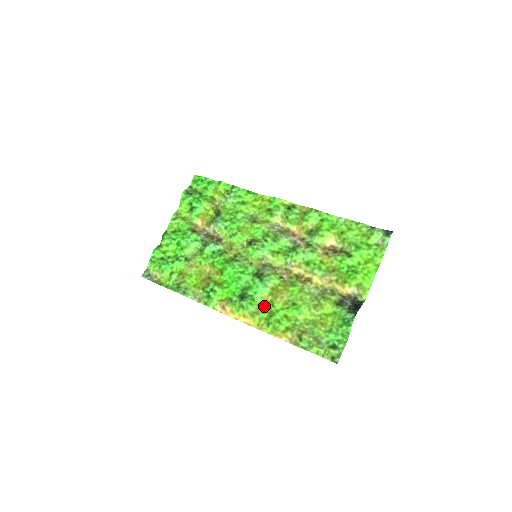
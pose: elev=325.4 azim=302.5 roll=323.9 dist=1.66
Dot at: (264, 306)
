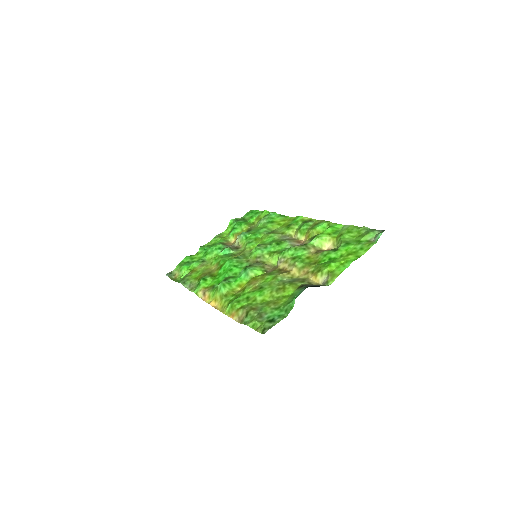
Dot at: (237, 292)
